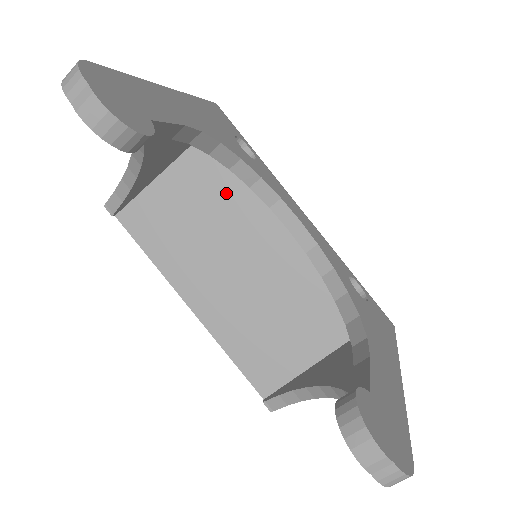
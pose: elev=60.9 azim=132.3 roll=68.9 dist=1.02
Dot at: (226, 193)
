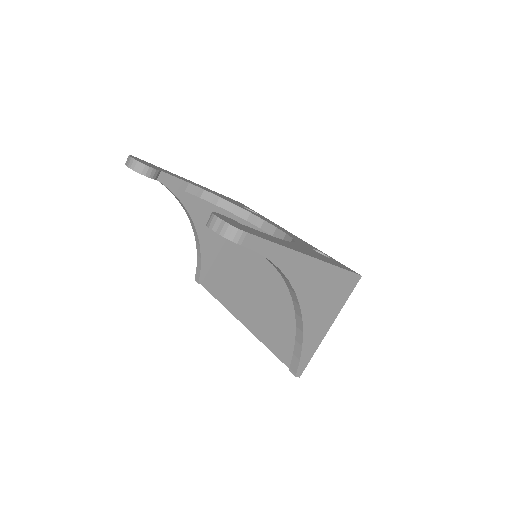
Dot at: occluded
